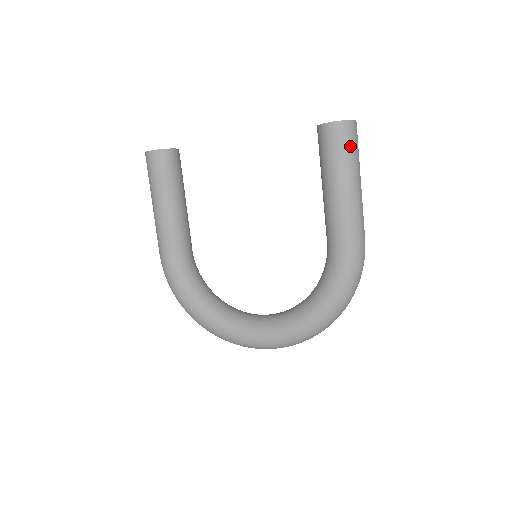
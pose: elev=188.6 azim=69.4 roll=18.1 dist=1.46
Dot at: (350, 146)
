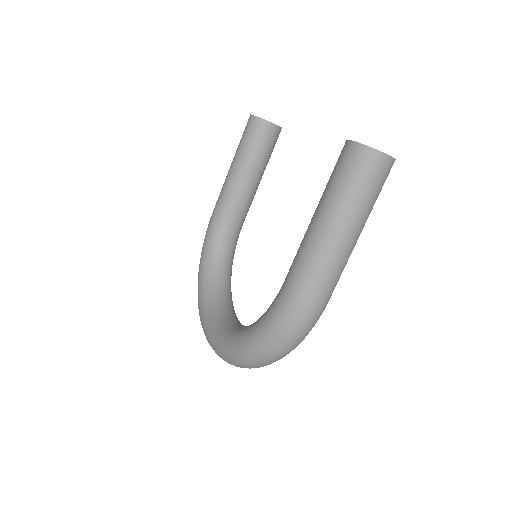
Dot at: (353, 178)
